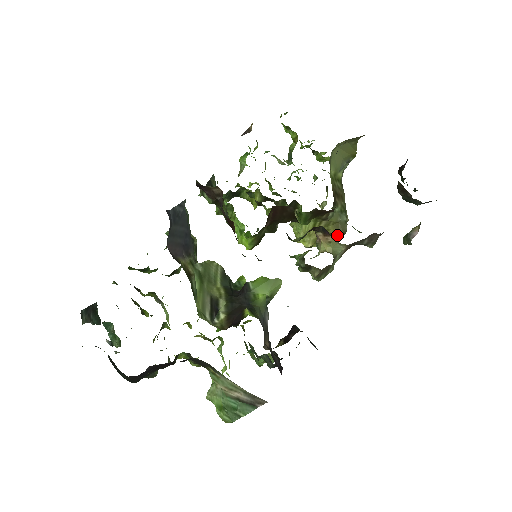
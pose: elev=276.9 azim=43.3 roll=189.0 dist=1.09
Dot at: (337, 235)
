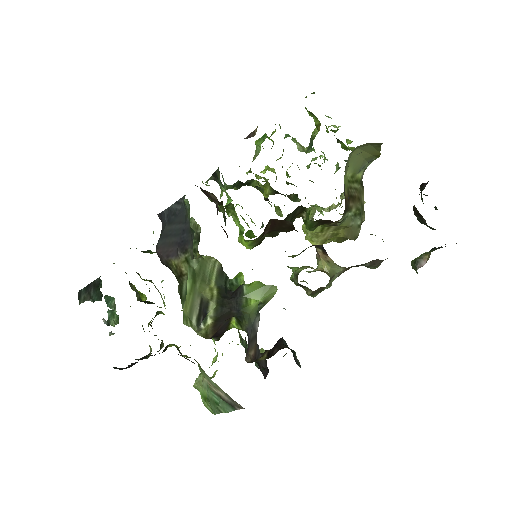
Dot at: occluded
